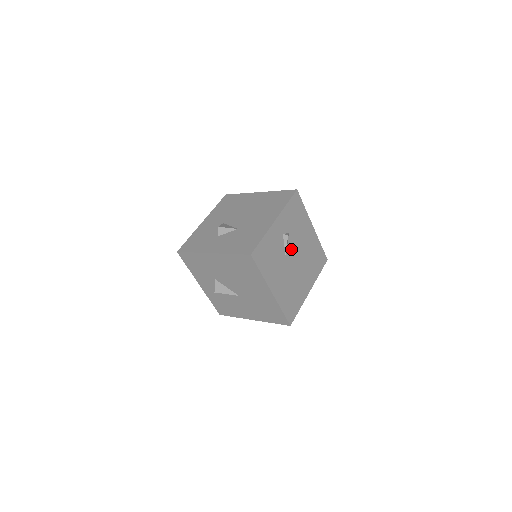
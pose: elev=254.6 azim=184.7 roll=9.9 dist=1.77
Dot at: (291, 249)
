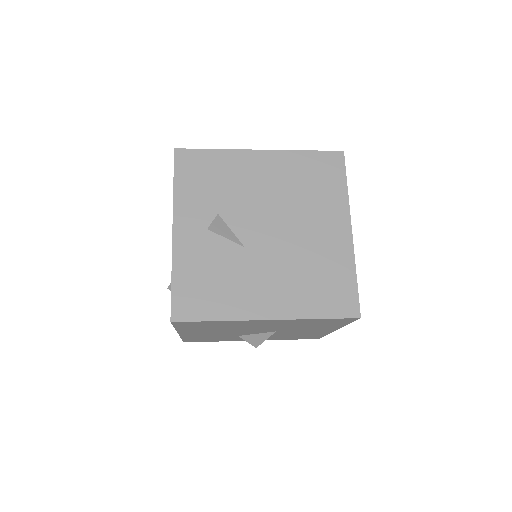
Dot at: (246, 226)
